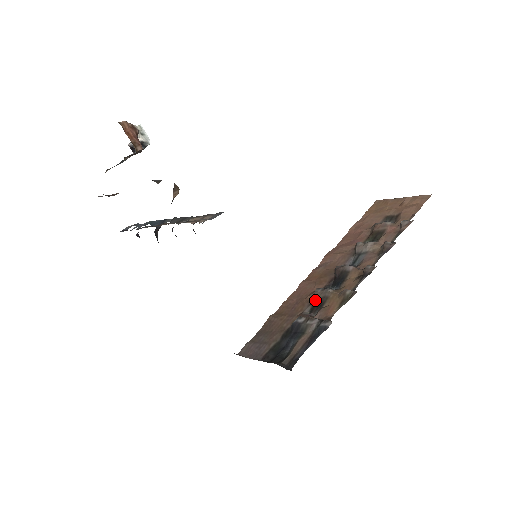
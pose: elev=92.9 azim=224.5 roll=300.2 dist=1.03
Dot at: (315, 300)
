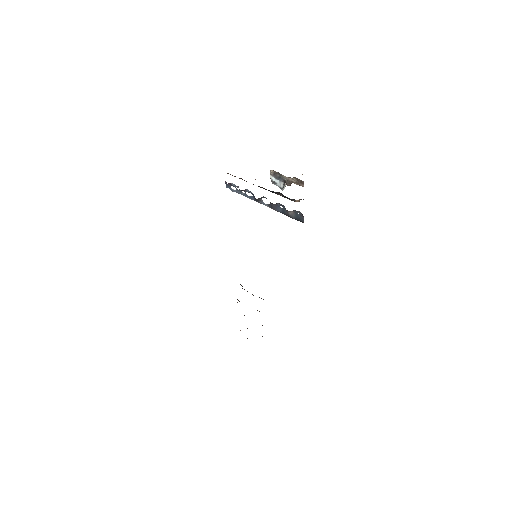
Dot at: occluded
